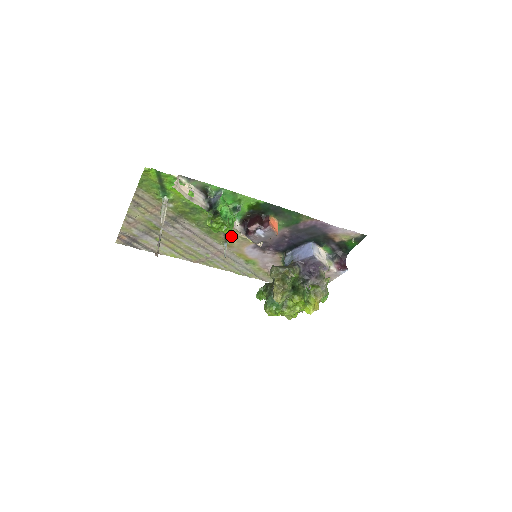
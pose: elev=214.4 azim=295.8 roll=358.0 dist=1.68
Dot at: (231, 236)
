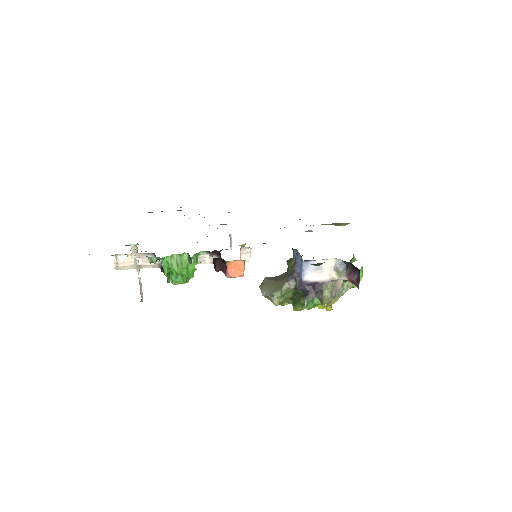
Dot at: occluded
